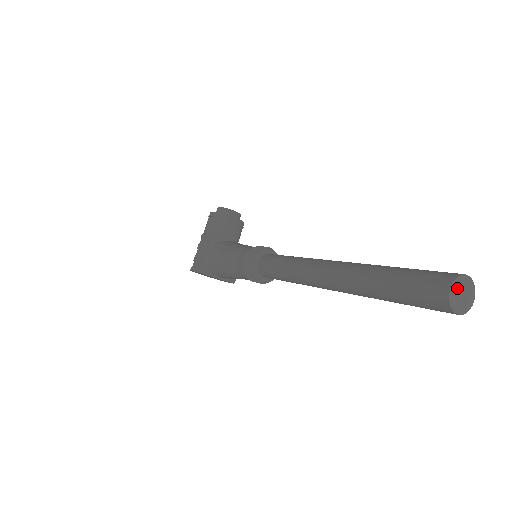
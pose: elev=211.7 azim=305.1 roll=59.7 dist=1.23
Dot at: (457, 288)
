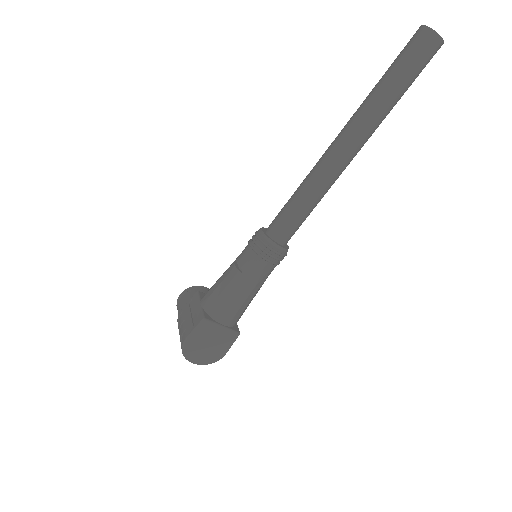
Dot at: occluded
